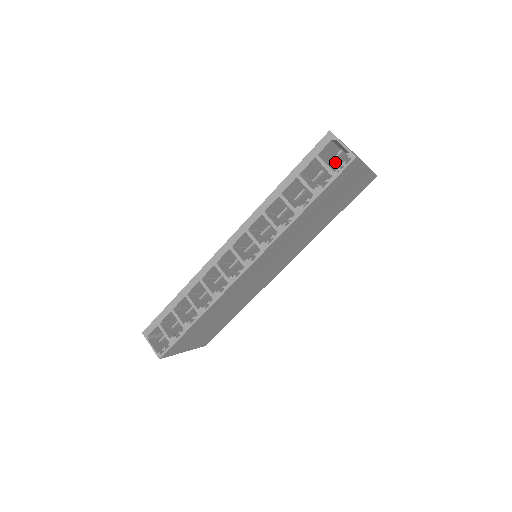
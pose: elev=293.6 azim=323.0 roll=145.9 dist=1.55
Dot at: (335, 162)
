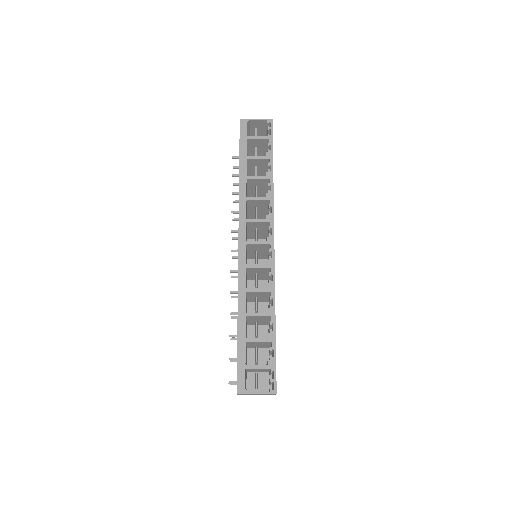
Dot at: occluded
